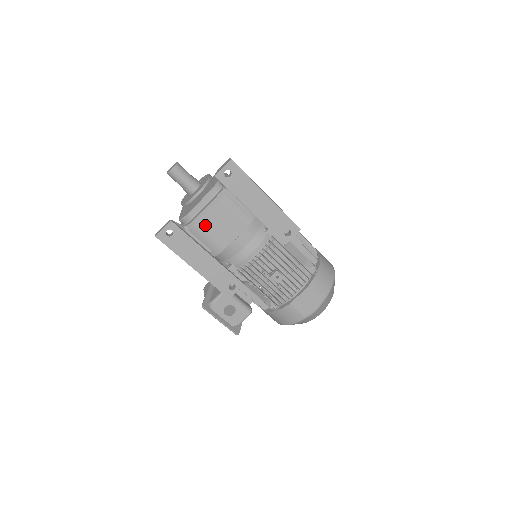
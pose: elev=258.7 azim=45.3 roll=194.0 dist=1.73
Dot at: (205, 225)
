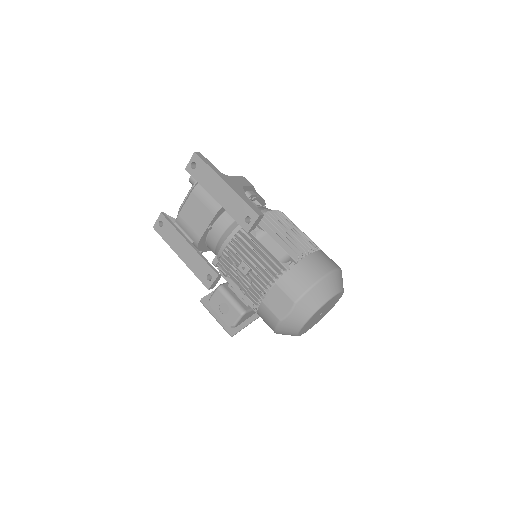
Dot at: (184, 216)
